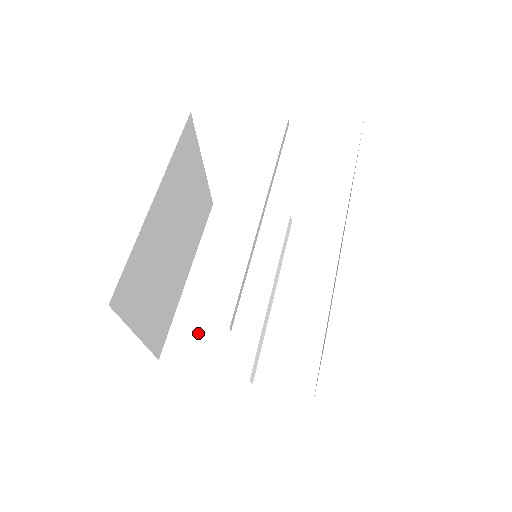
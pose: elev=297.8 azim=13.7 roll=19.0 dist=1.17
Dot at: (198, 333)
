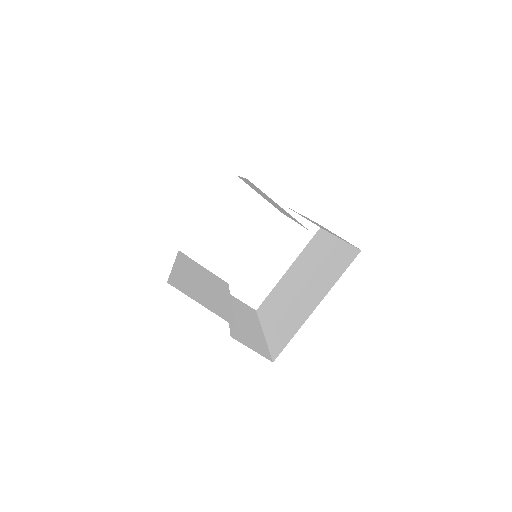
Dot at: (191, 289)
